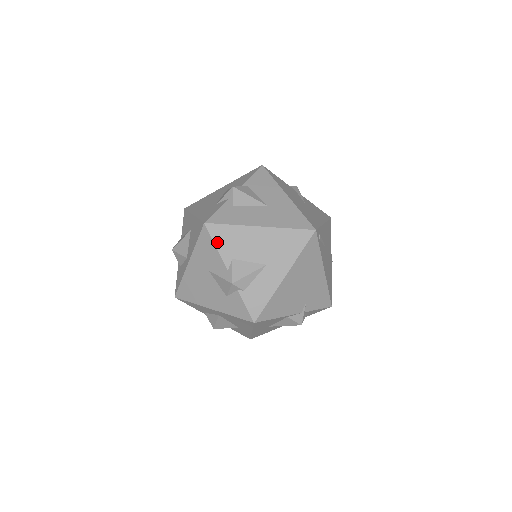
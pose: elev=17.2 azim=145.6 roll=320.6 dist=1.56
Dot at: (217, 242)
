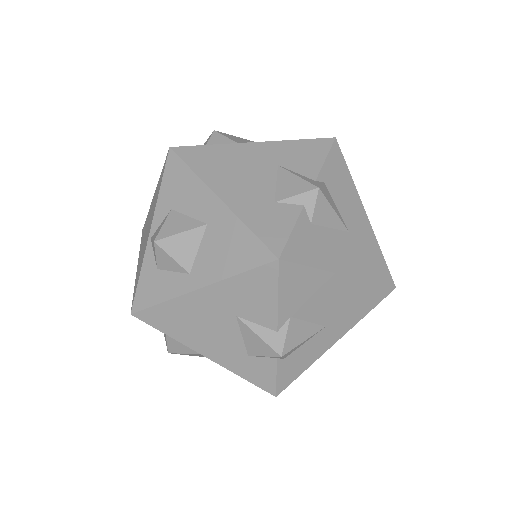
Dot at: (283, 291)
